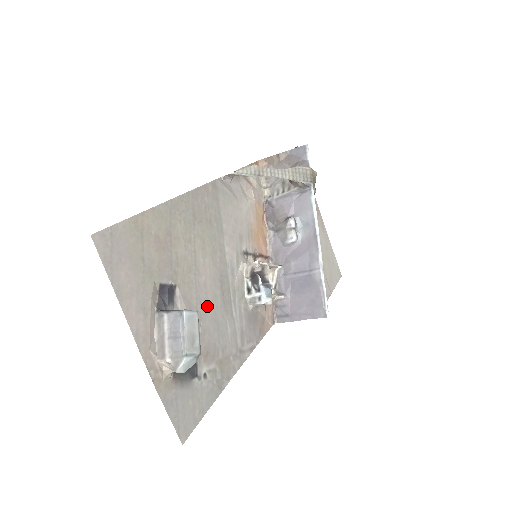
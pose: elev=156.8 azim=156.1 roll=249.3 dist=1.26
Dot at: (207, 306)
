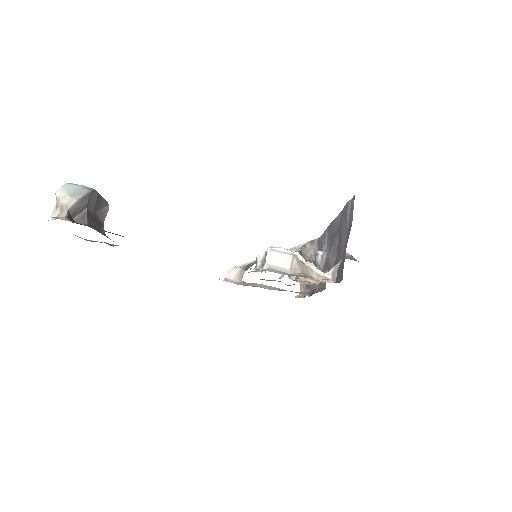
Dot at: occluded
